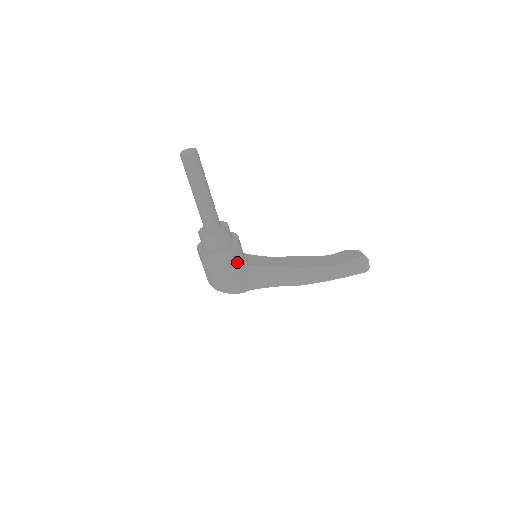
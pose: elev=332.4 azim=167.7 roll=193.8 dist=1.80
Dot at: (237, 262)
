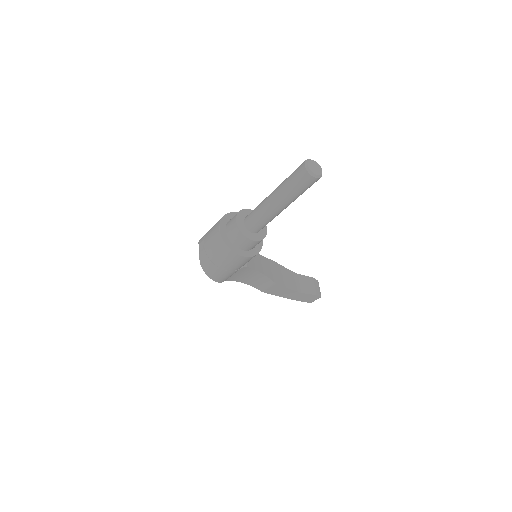
Dot at: (244, 264)
